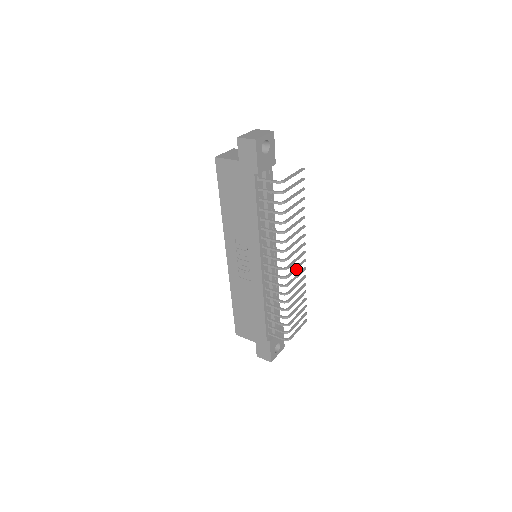
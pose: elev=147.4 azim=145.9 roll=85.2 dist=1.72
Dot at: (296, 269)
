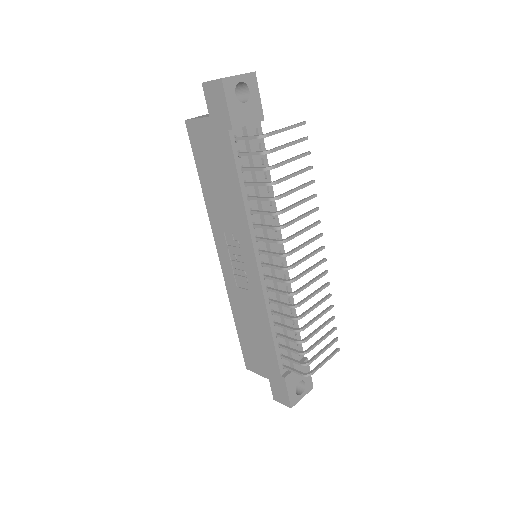
Dot at: (309, 270)
